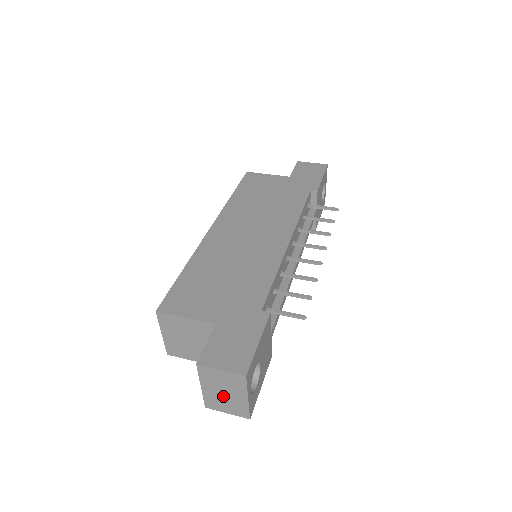
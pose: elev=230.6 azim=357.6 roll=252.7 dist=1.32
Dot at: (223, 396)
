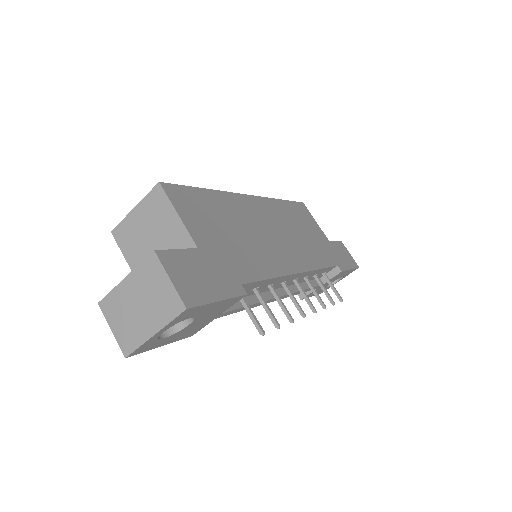
Dot at: (133, 308)
